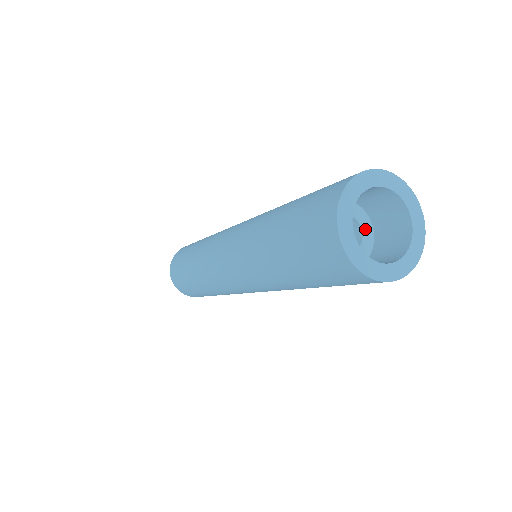
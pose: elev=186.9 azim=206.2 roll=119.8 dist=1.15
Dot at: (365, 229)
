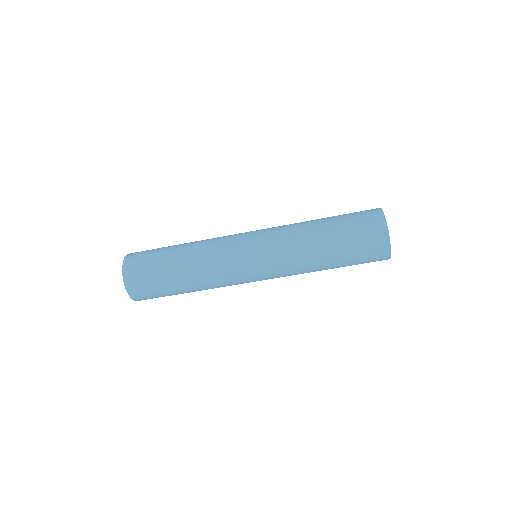
Dot at: occluded
